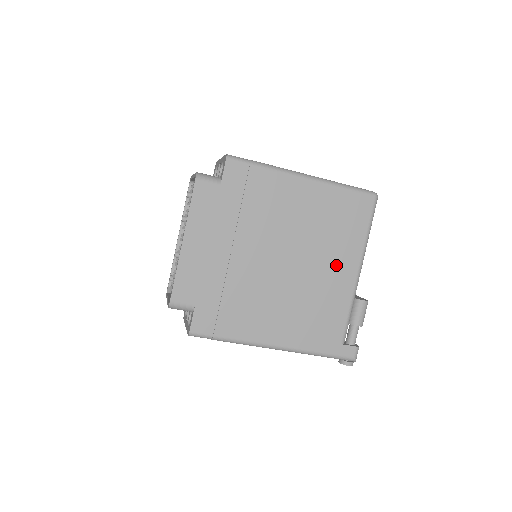
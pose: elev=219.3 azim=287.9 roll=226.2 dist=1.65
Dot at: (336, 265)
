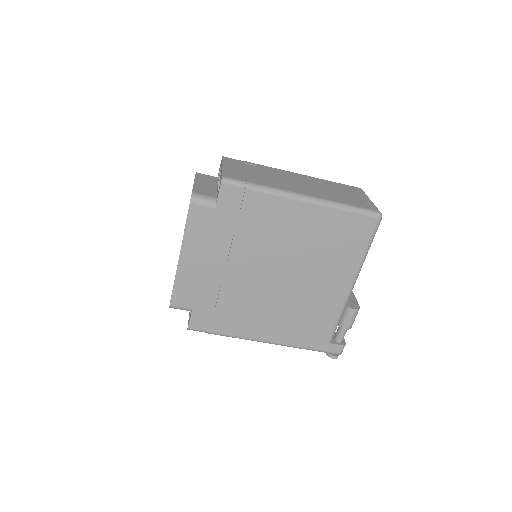
Dot at: (329, 280)
